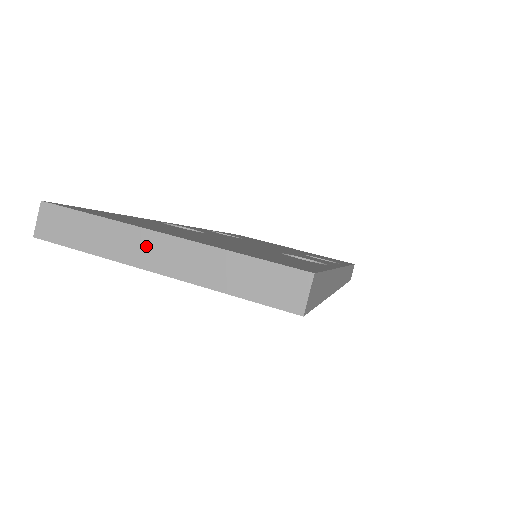
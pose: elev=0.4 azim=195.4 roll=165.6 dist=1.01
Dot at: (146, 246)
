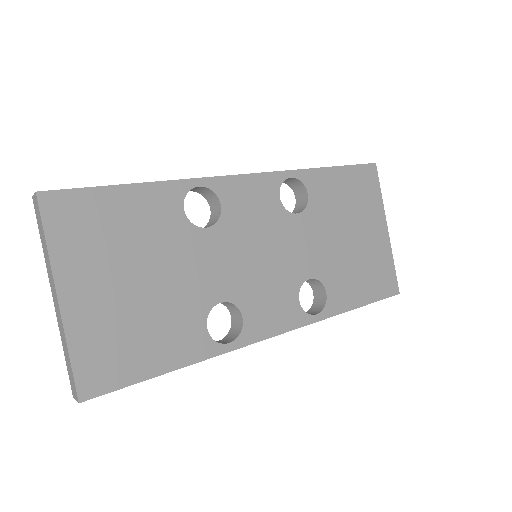
Dot at: (53, 286)
